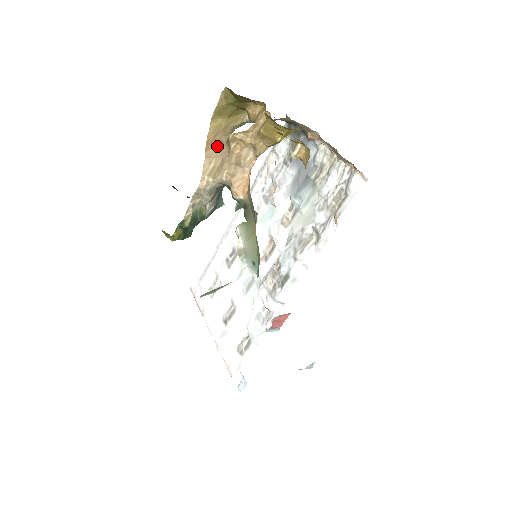
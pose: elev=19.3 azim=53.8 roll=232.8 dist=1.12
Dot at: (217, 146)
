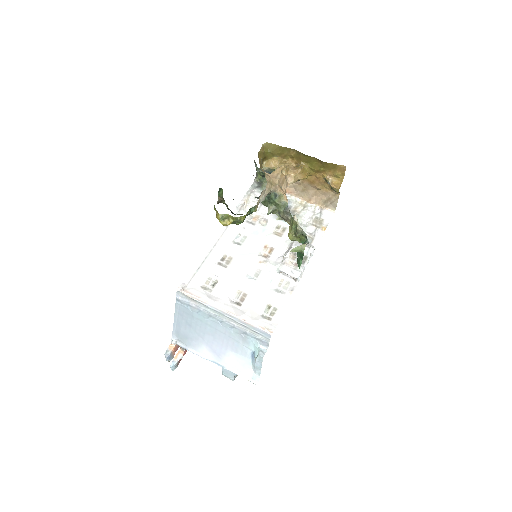
Dot at: occluded
